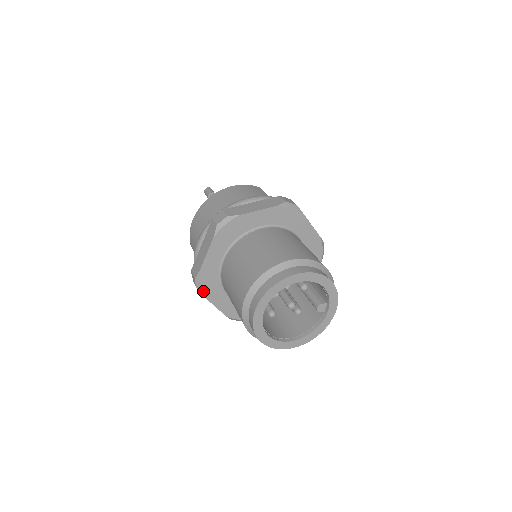
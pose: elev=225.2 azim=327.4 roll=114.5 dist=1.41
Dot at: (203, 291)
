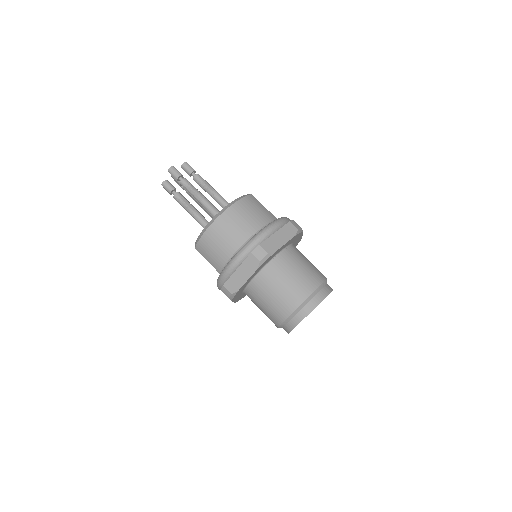
Dot at: occluded
